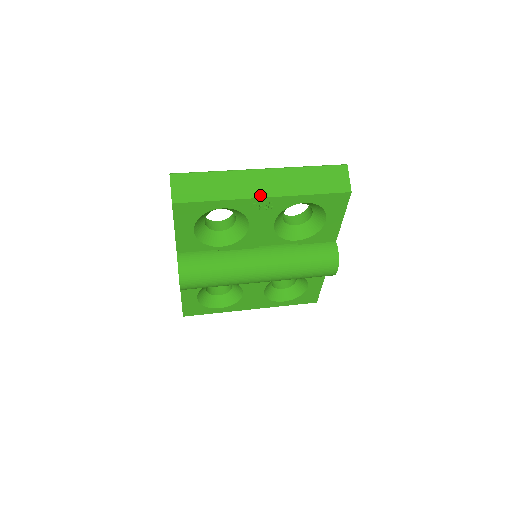
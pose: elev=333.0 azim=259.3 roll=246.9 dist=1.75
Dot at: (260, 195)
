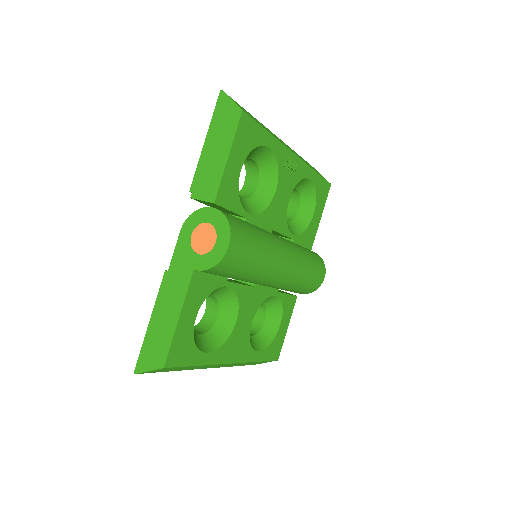
Dot at: (291, 150)
